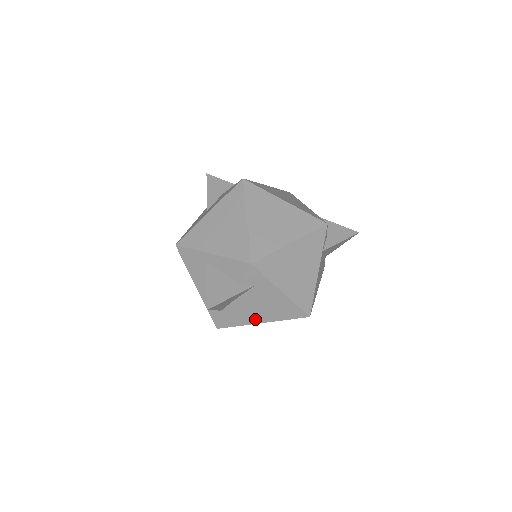
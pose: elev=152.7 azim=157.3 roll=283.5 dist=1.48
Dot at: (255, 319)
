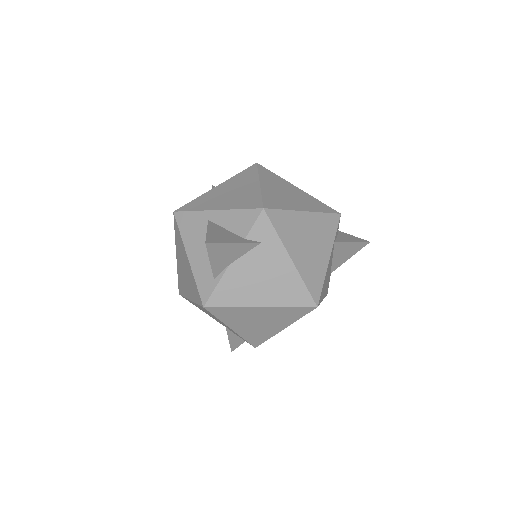
Dot at: (252, 299)
